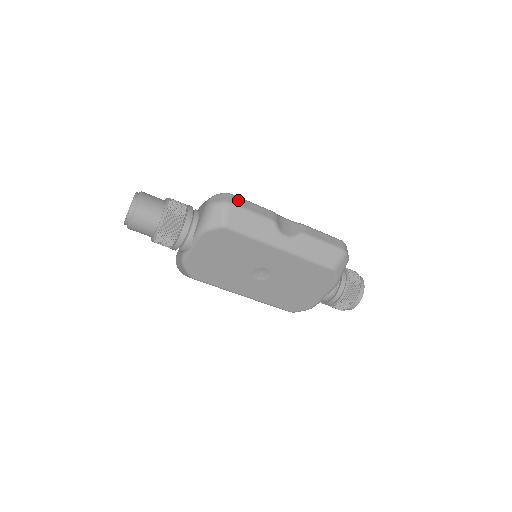
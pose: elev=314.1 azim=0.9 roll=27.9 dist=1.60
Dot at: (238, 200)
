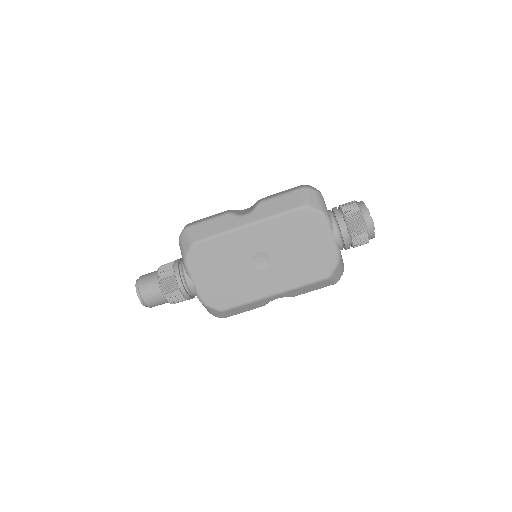
Dot at: (195, 222)
